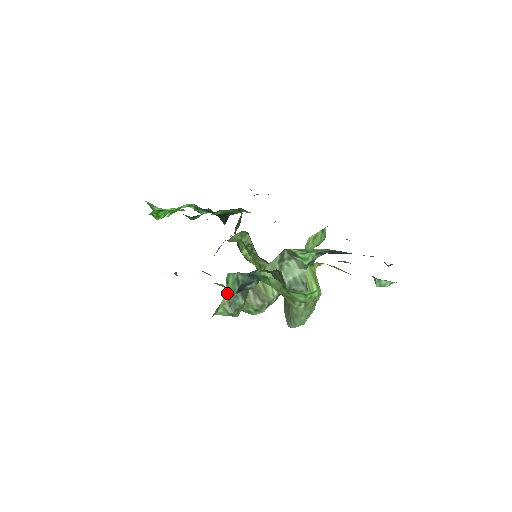
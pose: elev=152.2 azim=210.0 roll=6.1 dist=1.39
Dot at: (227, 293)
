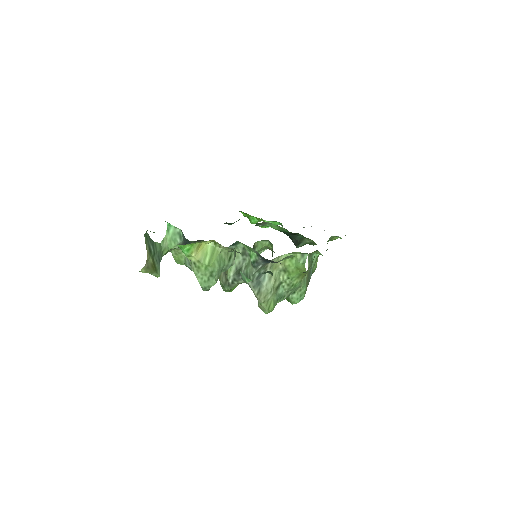
Dot at: (167, 237)
